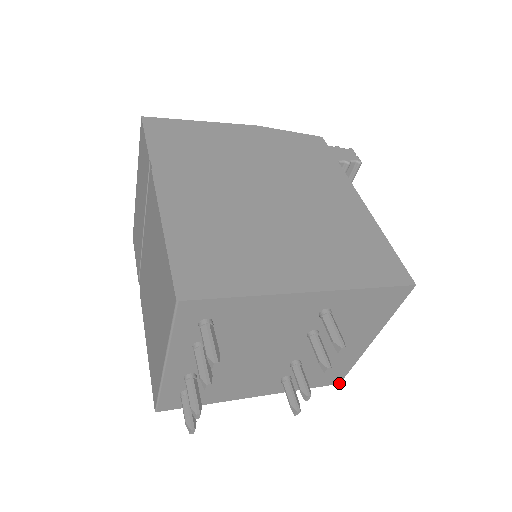
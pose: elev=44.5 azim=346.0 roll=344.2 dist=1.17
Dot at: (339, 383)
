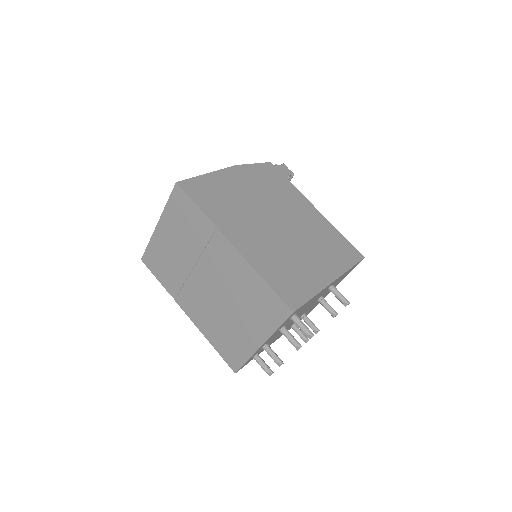
Dot at: occluded
